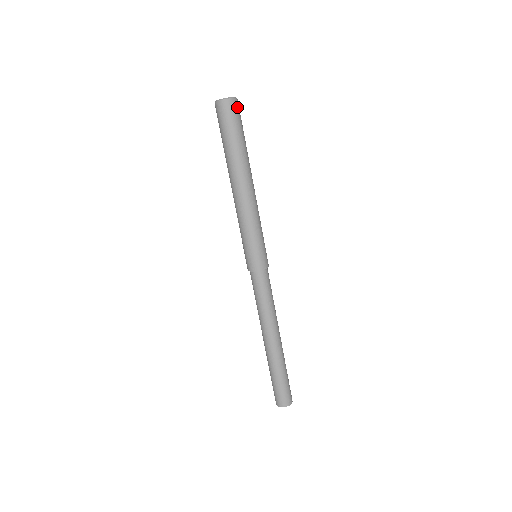
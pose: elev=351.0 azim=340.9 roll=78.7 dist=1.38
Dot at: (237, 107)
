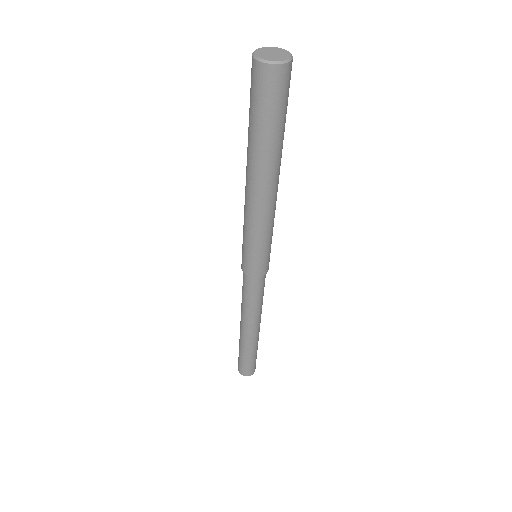
Dot at: (287, 77)
